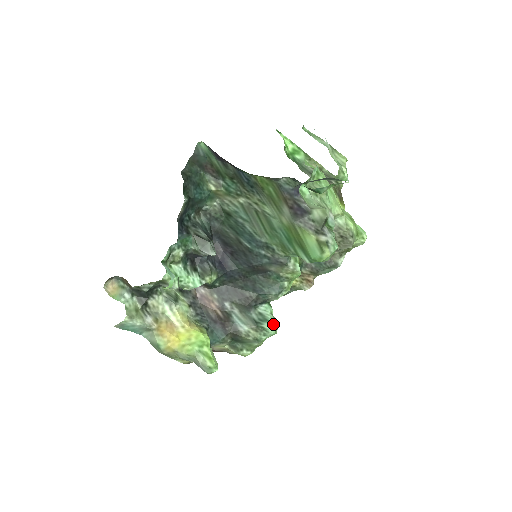
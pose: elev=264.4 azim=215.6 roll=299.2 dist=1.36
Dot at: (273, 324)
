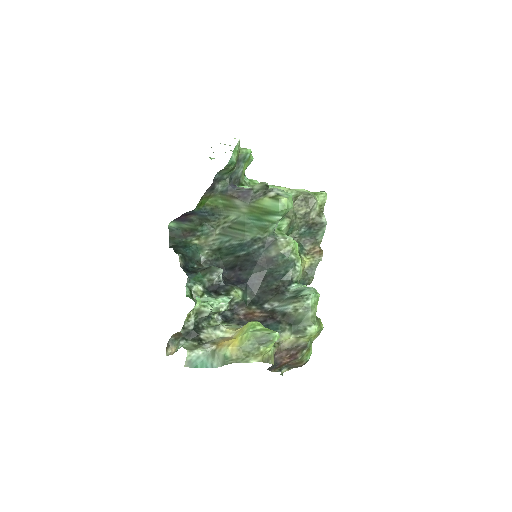
Dot at: (309, 289)
